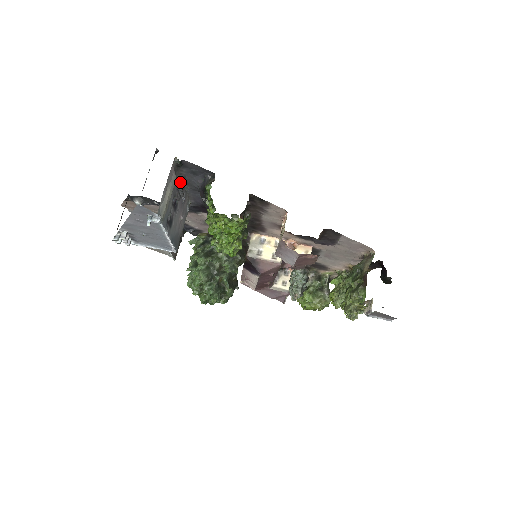
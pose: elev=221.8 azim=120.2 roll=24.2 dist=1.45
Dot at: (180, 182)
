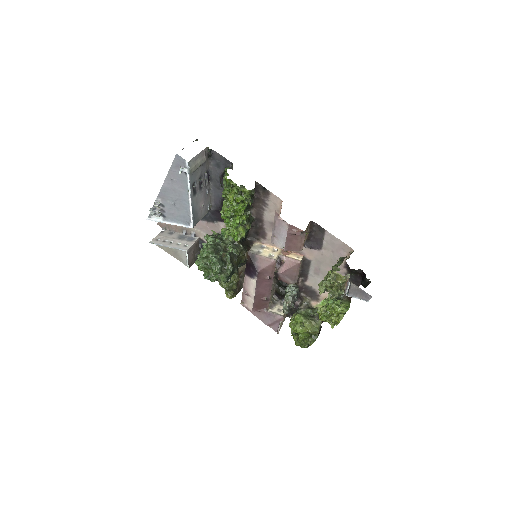
Dot at: occluded
